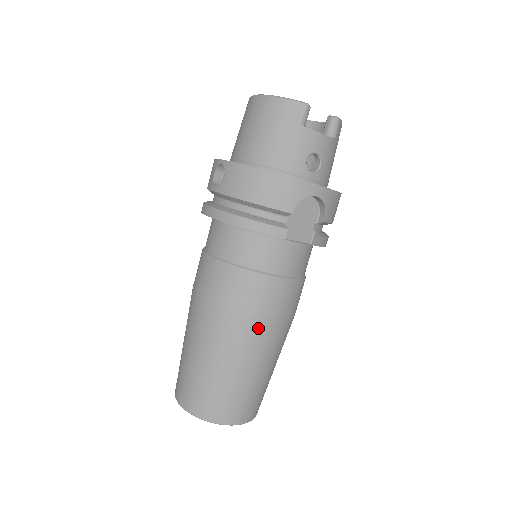
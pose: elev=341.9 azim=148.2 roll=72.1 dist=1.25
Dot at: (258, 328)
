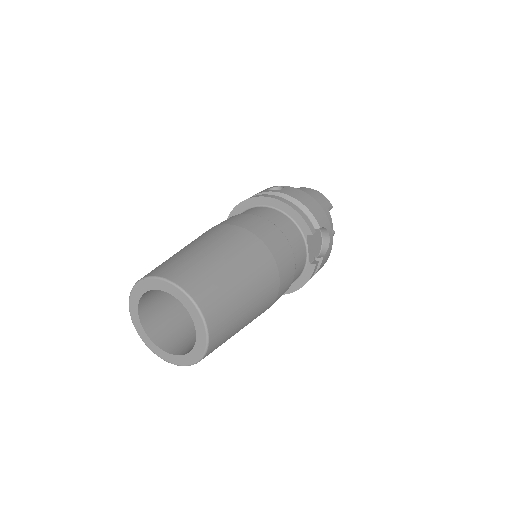
Dot at: (270, 268)
